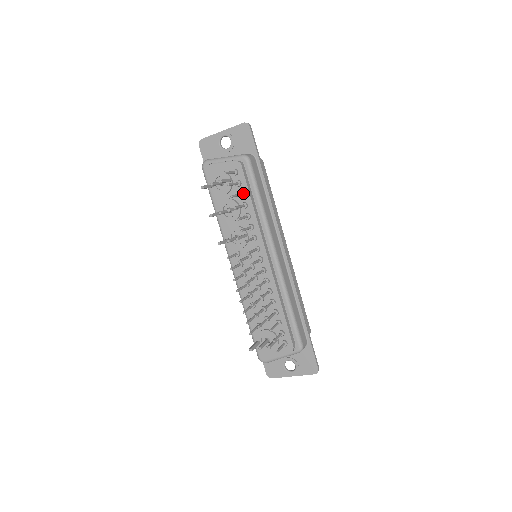
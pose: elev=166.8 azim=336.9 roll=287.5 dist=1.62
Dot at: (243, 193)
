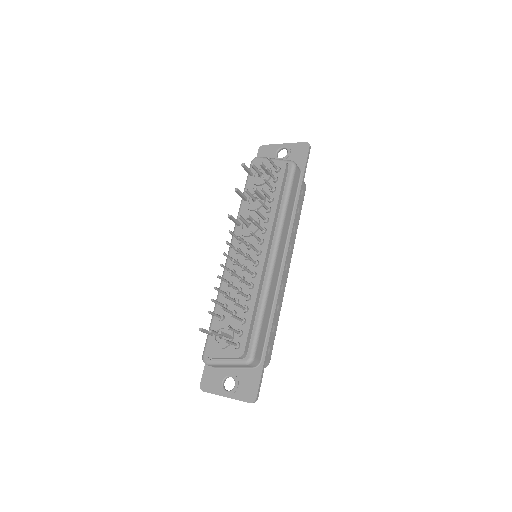
Dot at: (275, 188)
